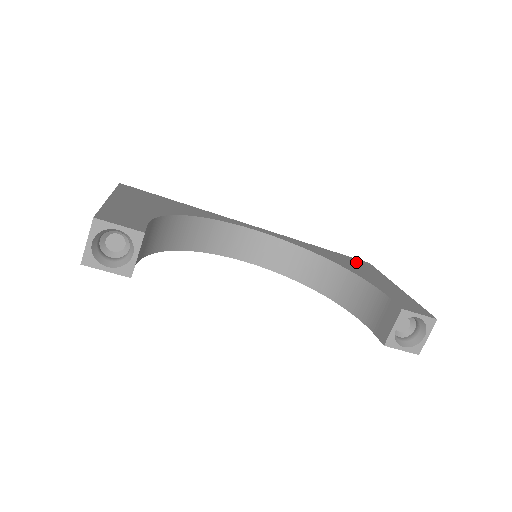
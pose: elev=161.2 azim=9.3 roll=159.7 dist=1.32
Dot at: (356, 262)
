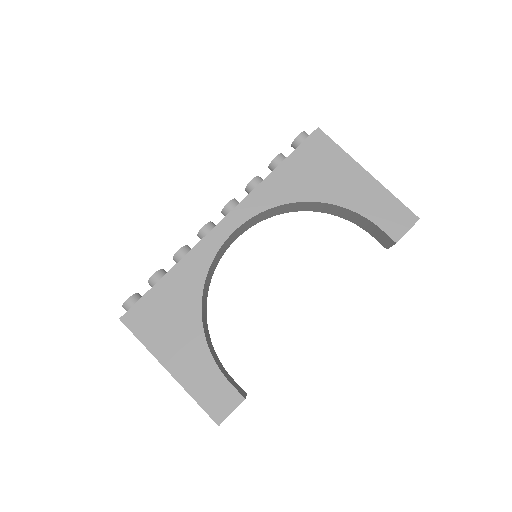
Dot at: (314, 156)
